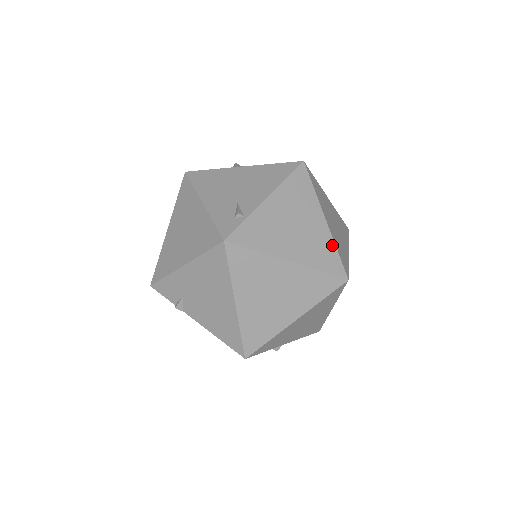
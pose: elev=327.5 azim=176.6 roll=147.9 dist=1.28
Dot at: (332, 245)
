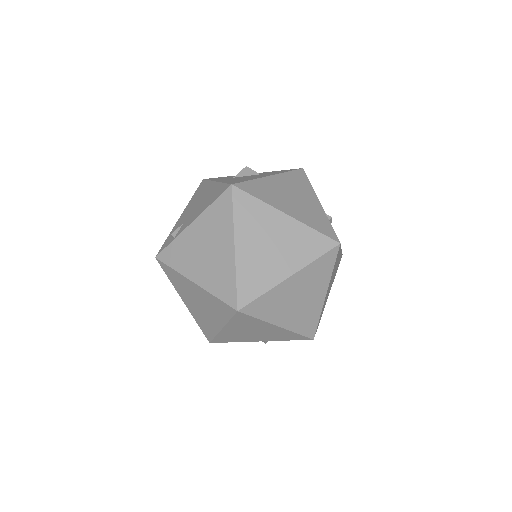
Dot at: (233, 274)
